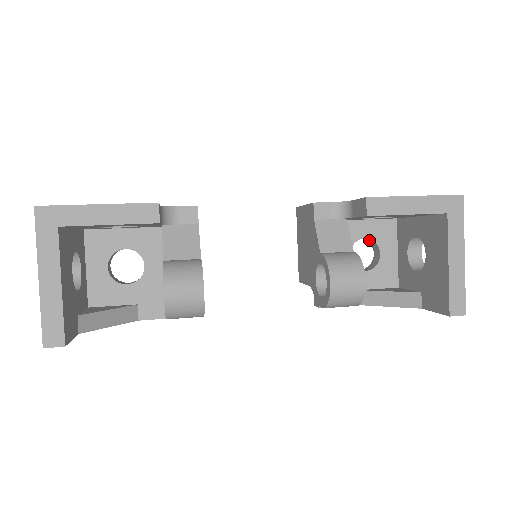
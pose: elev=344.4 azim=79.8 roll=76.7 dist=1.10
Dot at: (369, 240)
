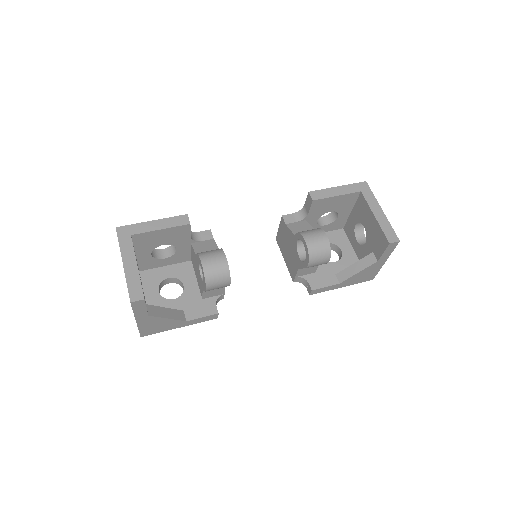
Dot at: (331, 246)
